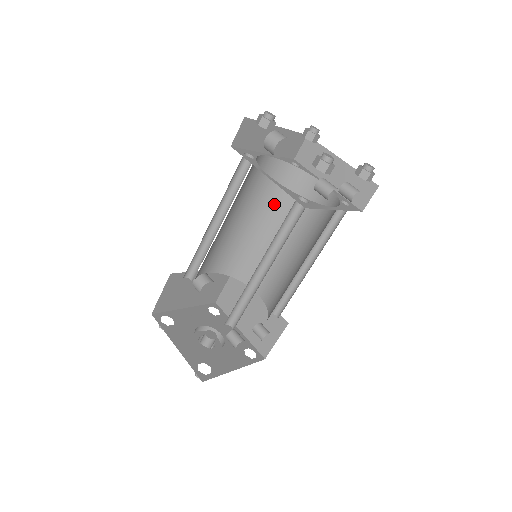
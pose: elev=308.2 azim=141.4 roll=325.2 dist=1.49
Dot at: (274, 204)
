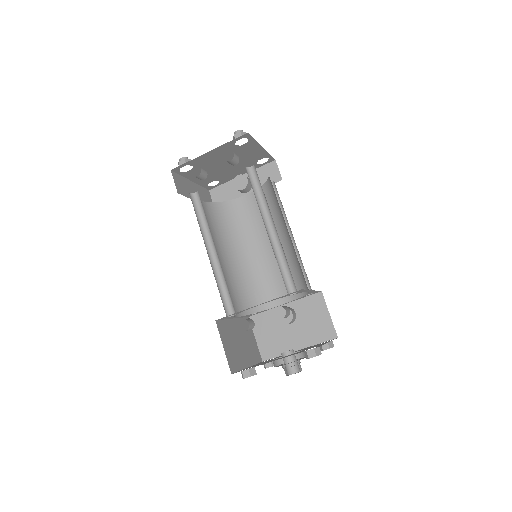
Dot at: (277, 216)
